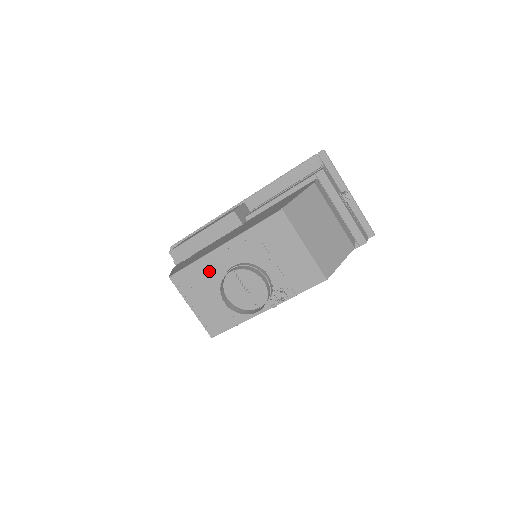
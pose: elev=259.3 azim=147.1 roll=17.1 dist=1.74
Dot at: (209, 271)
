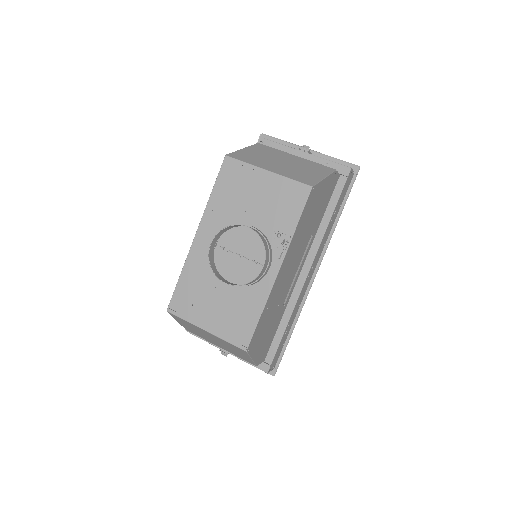
Dot at: (199, 272)
